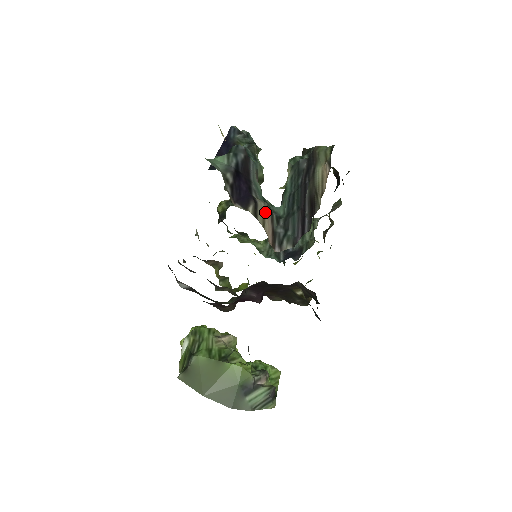
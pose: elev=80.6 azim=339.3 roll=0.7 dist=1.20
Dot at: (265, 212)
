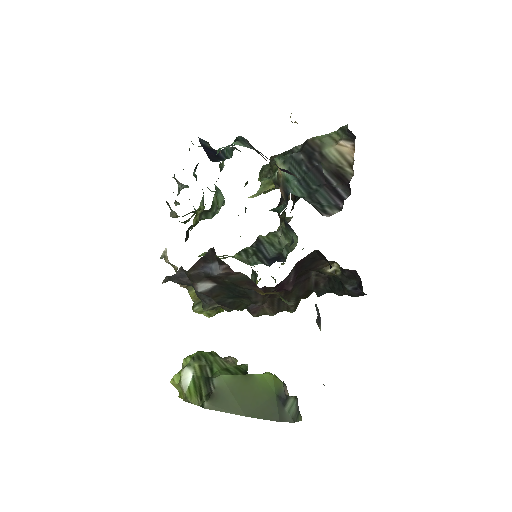
Dot at: occluded
